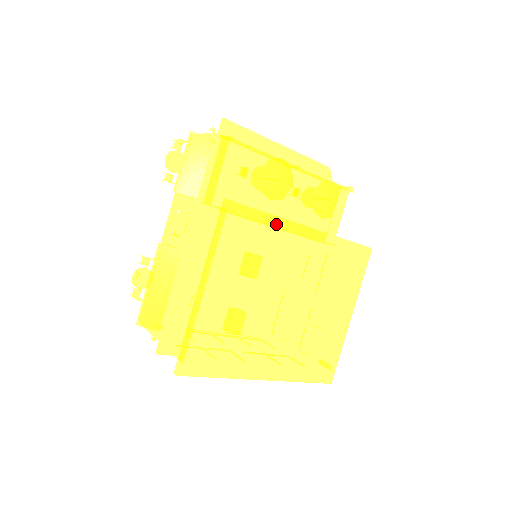
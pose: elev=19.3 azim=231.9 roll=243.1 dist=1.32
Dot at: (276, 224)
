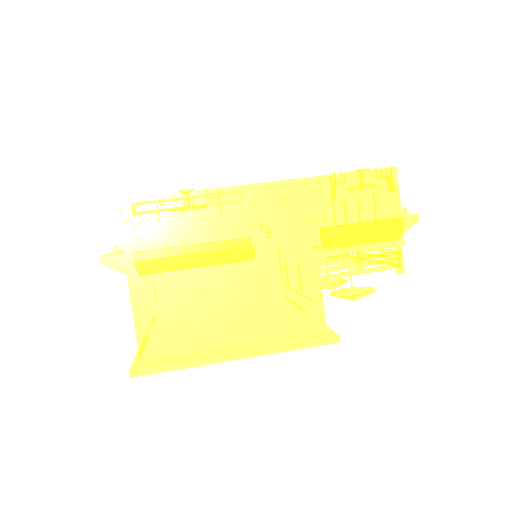
Dot at: occluded
